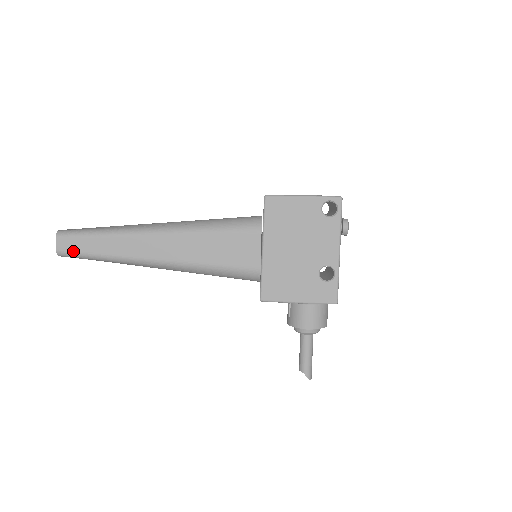
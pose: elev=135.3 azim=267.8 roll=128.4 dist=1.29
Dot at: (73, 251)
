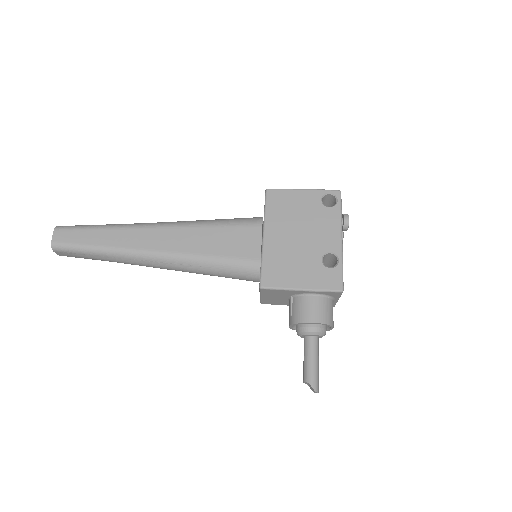
Dot at: (69, 242)
